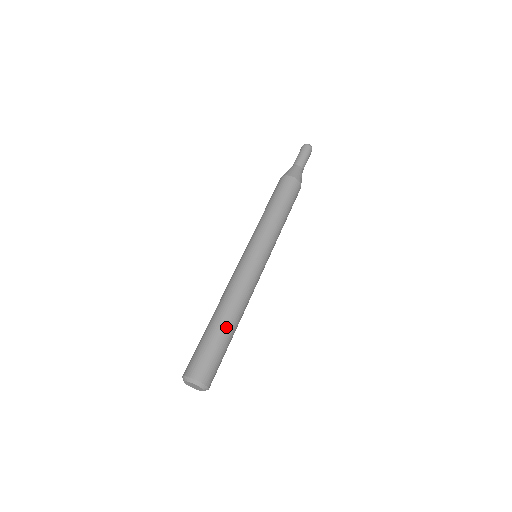
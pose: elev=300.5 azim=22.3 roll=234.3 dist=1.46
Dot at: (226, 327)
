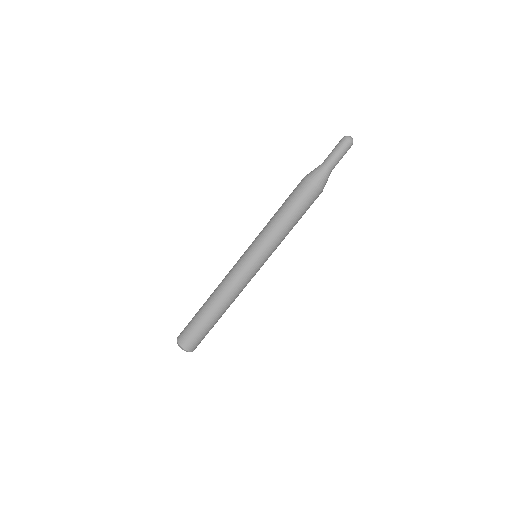
Dot at: (218, 319)
